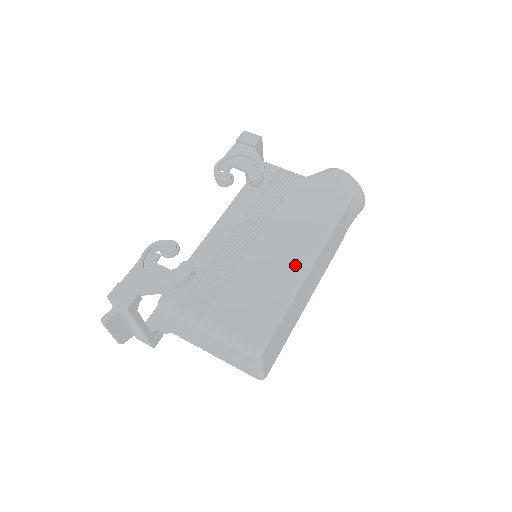
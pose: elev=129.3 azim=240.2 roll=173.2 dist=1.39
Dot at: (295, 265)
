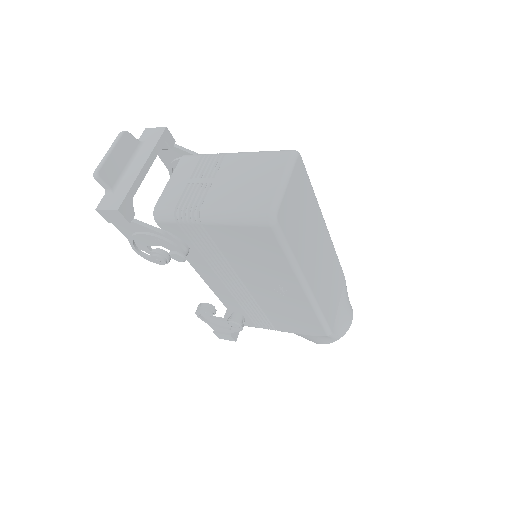
Dot at: occluded
